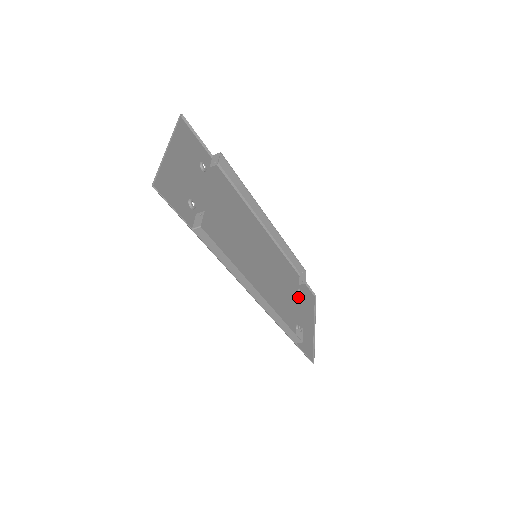
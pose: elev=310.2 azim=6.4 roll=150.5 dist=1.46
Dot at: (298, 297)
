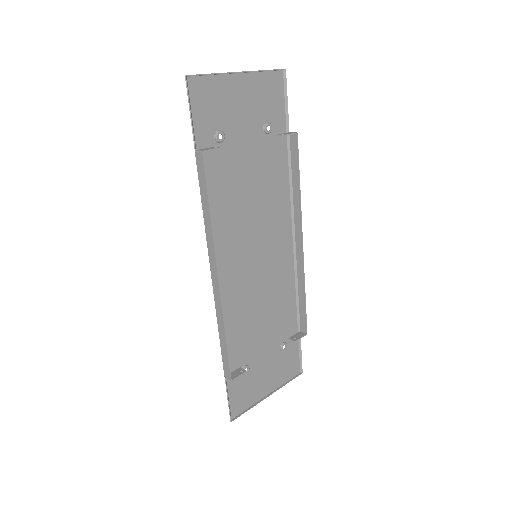
Dot at: (276, 347)
